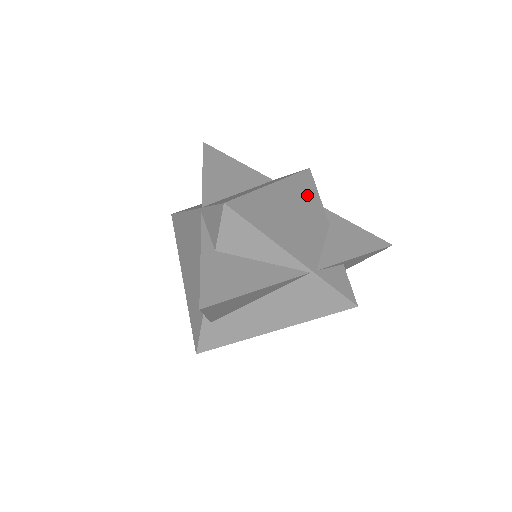
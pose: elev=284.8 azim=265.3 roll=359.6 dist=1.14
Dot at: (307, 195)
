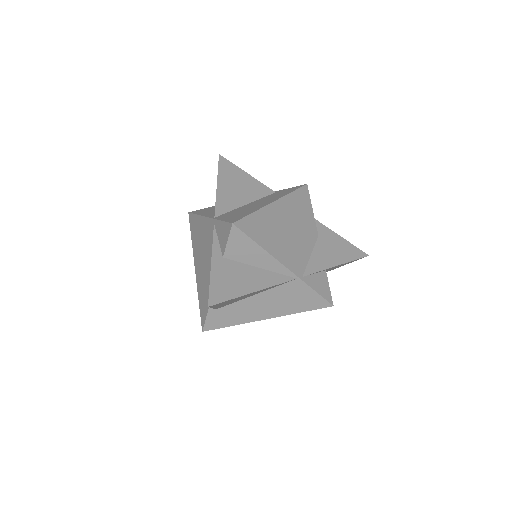
Dot at: (302, 210)
